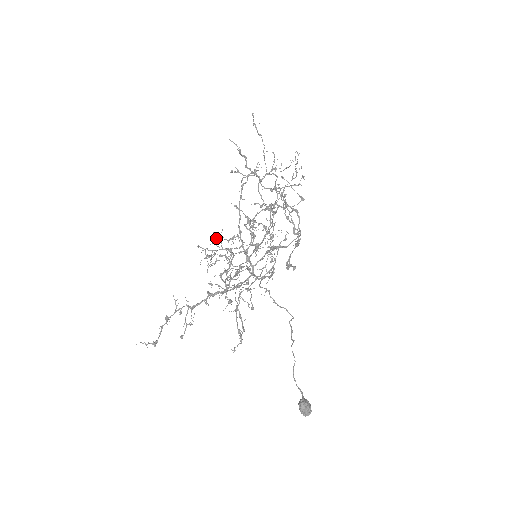
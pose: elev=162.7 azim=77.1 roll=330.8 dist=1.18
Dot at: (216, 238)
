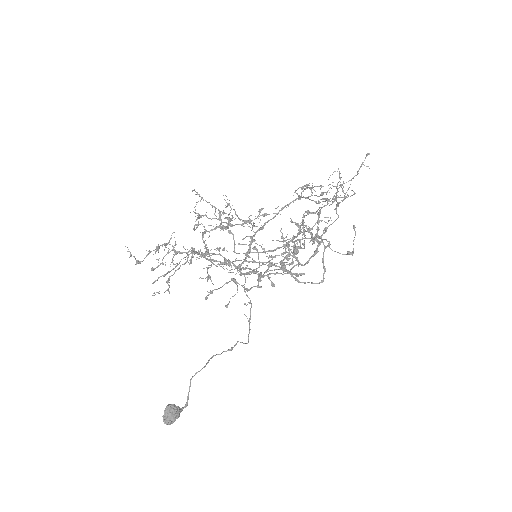
Dot at: (228, 205)
